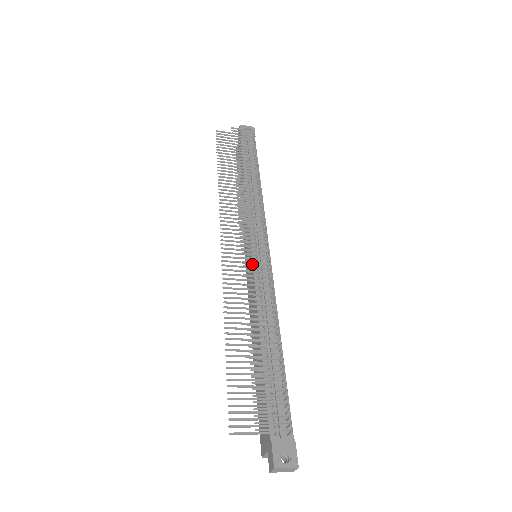
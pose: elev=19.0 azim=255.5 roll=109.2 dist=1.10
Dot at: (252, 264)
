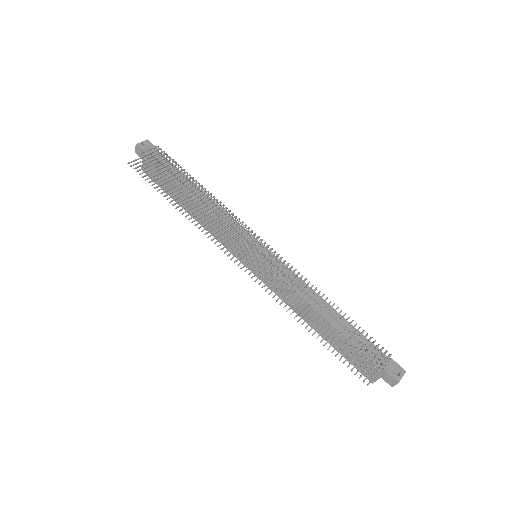
Dot at: occluded
